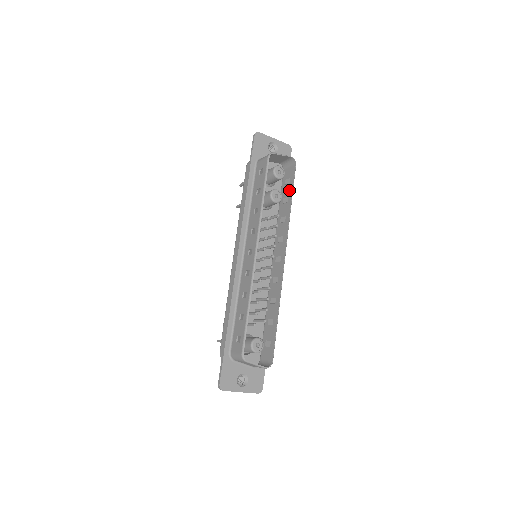
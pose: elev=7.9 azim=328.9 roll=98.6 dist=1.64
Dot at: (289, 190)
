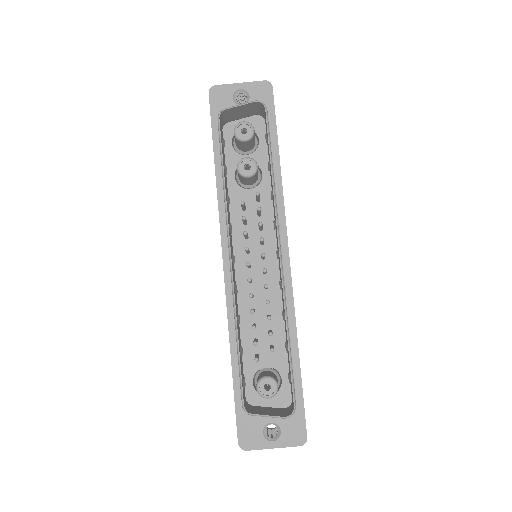
Dot at: occluded
